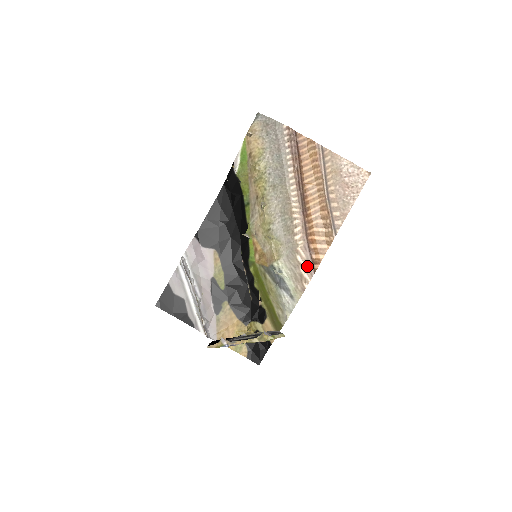
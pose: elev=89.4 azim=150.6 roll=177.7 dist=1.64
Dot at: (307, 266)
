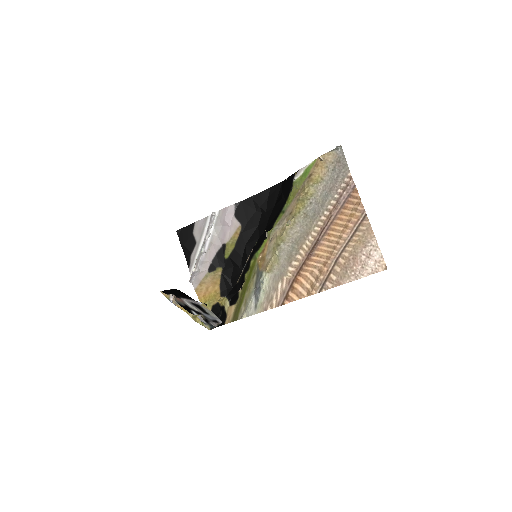
Dot at: (280, 296)
